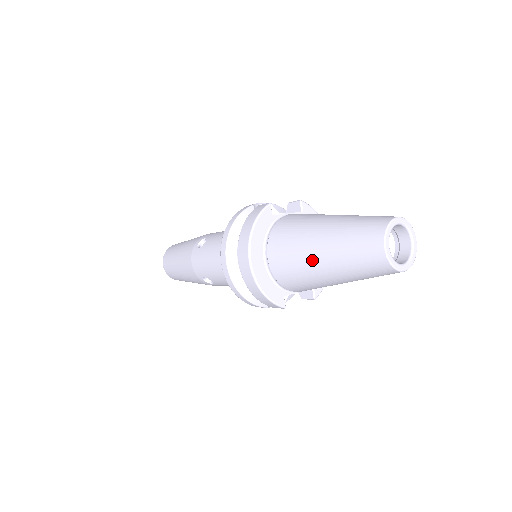
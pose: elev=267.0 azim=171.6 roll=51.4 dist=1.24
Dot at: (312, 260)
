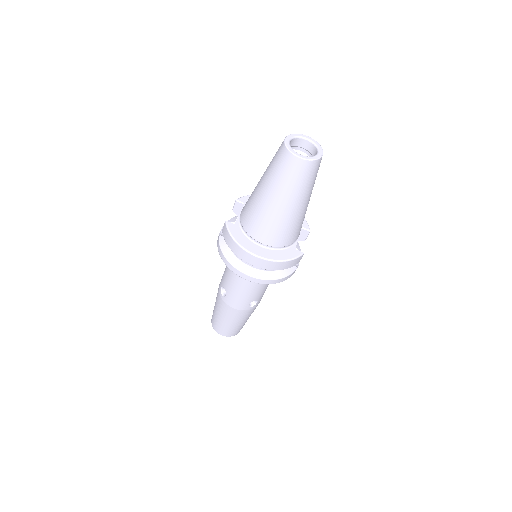
Dot at: (281, 212)
